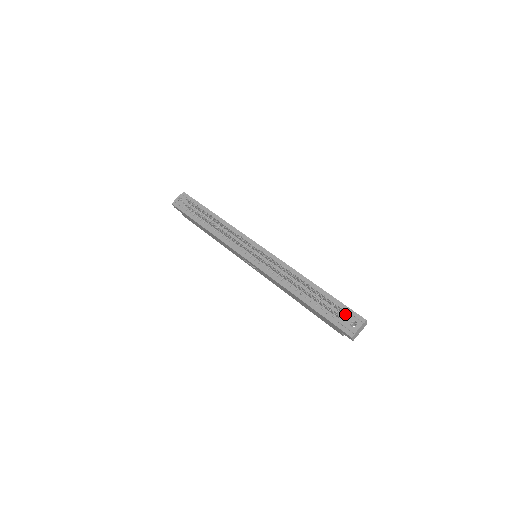
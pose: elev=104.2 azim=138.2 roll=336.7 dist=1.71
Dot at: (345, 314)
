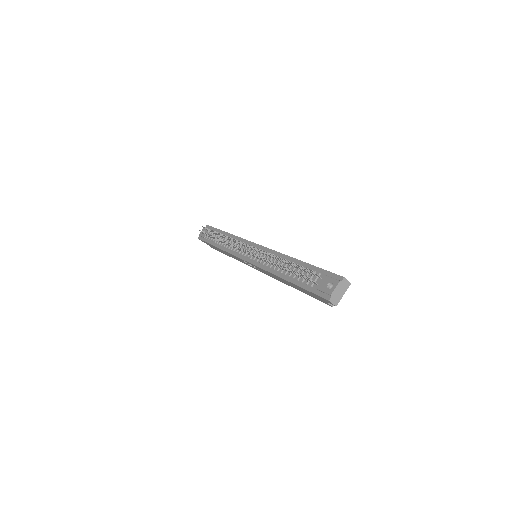
Dot at: (323, 278)
